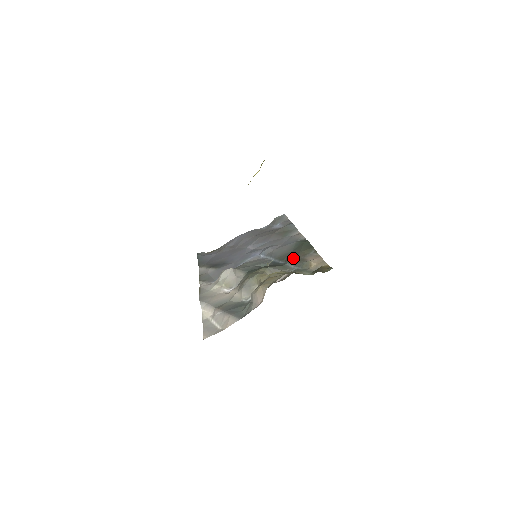
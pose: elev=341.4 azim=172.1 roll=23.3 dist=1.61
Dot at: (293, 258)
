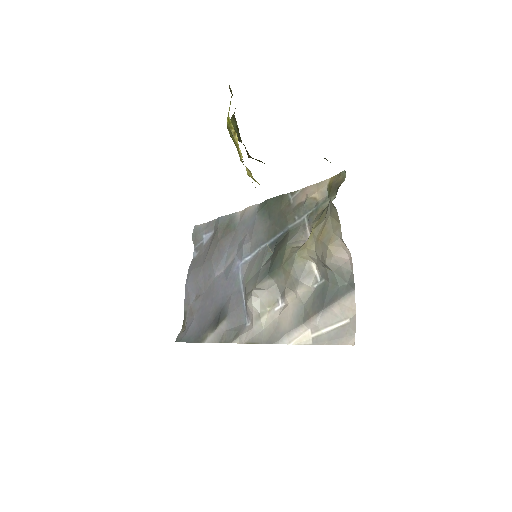
Dot at: (286, 218)
